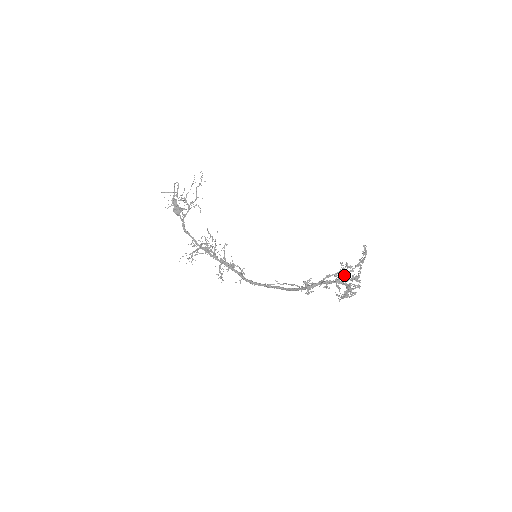
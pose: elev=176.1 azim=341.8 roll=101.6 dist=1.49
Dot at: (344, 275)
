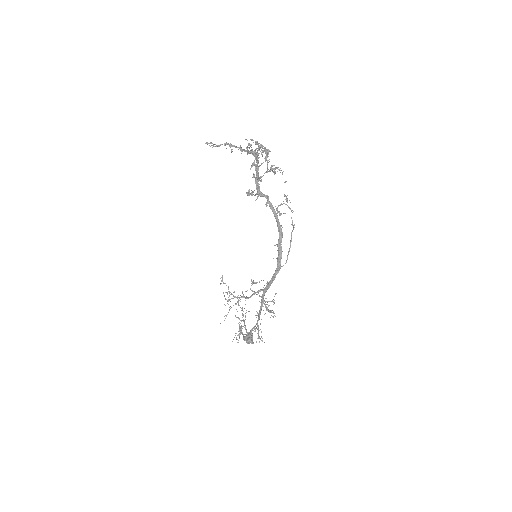
Dot at: occluded
